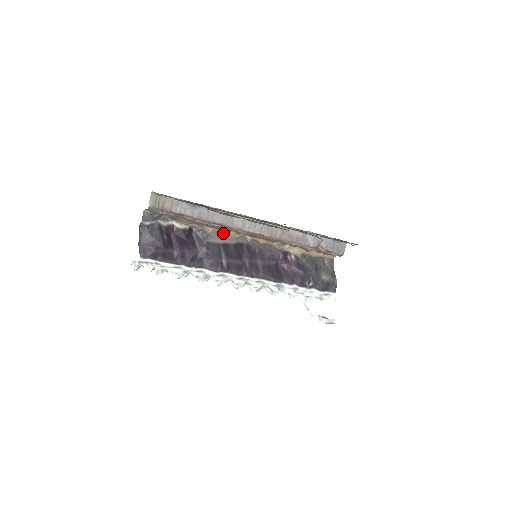
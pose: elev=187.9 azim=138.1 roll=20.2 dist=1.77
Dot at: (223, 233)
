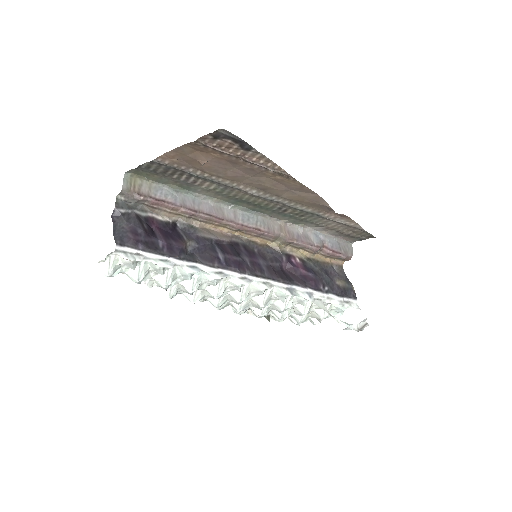
Dot at: (213, 230)
